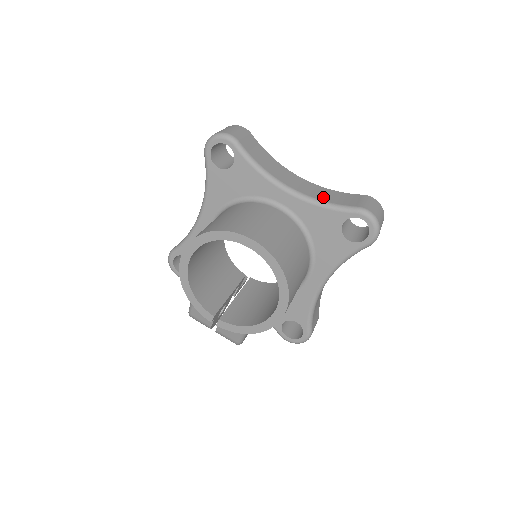
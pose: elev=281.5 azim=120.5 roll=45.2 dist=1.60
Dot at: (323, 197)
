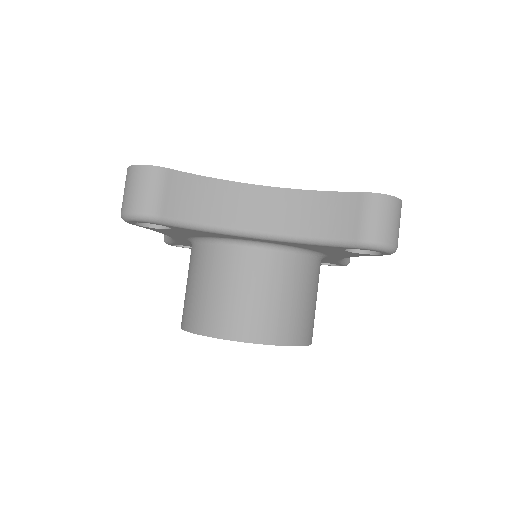
Dot at: (306, 225)
